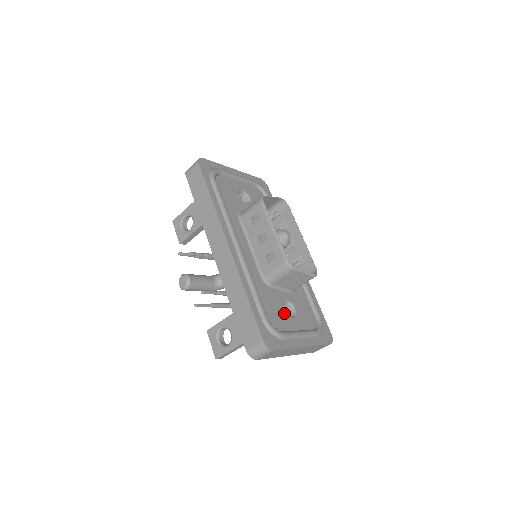
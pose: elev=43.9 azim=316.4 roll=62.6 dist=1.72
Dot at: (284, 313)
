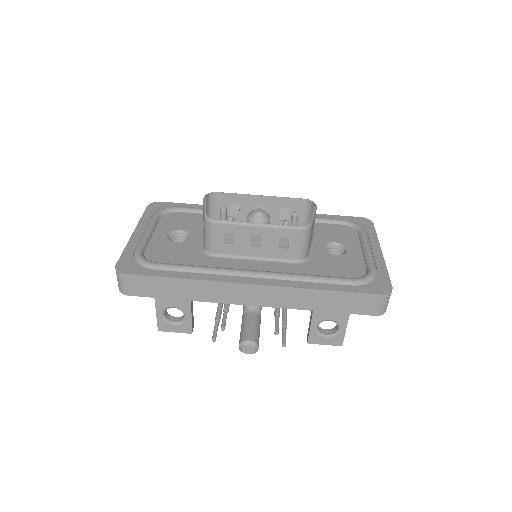
Dot at: (342, 257)
